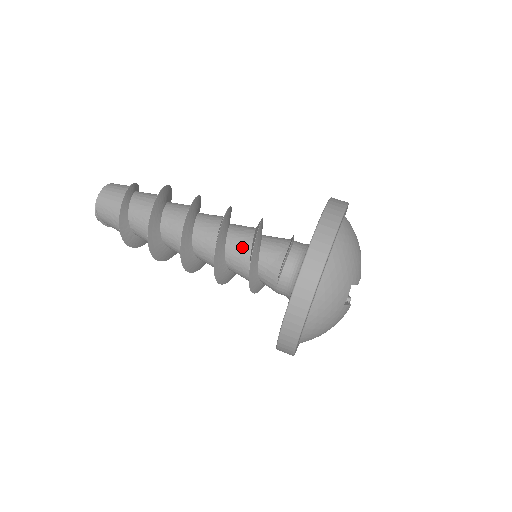
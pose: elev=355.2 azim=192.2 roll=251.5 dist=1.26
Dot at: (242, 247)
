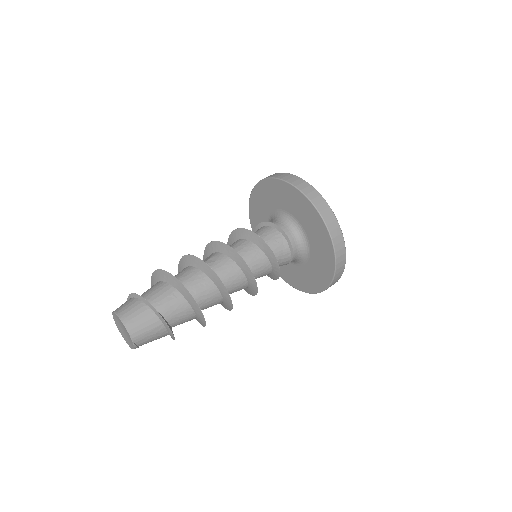
Dot at: (261, 262)
